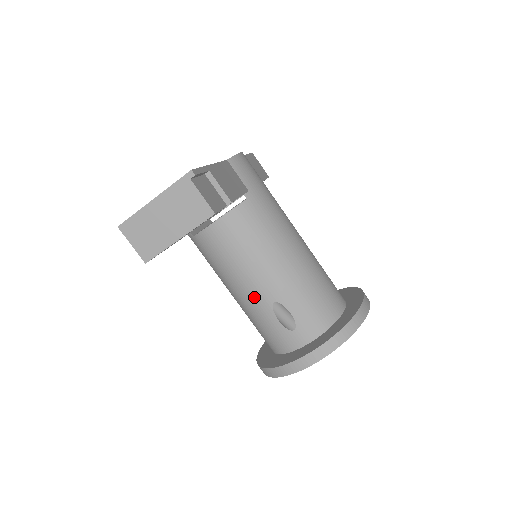
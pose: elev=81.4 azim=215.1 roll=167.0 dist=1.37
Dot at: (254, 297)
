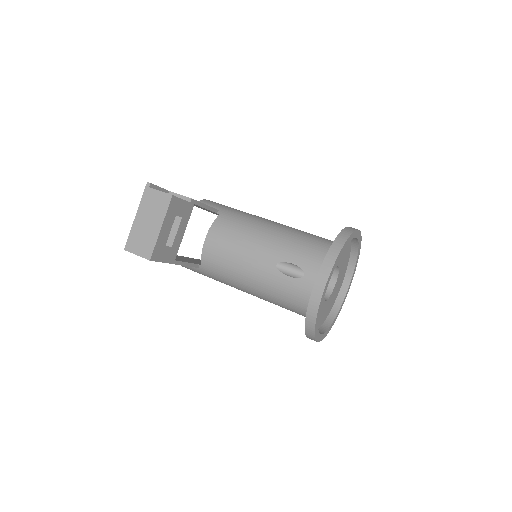
Dot at: (261, 273)
